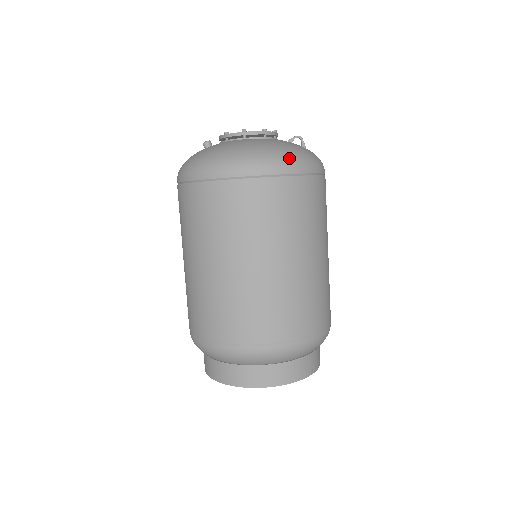
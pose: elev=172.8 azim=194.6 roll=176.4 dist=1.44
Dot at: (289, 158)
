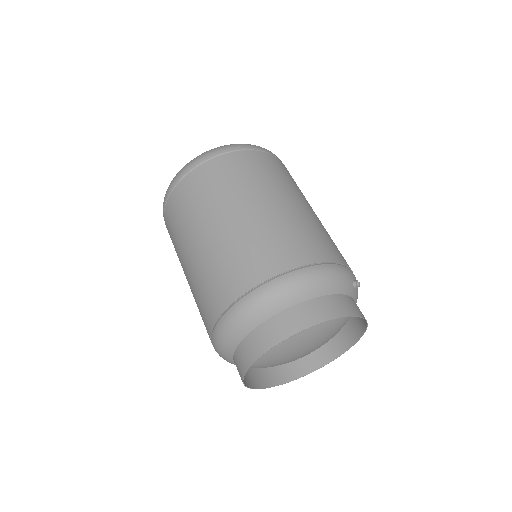
Dot at: (202, 154)
